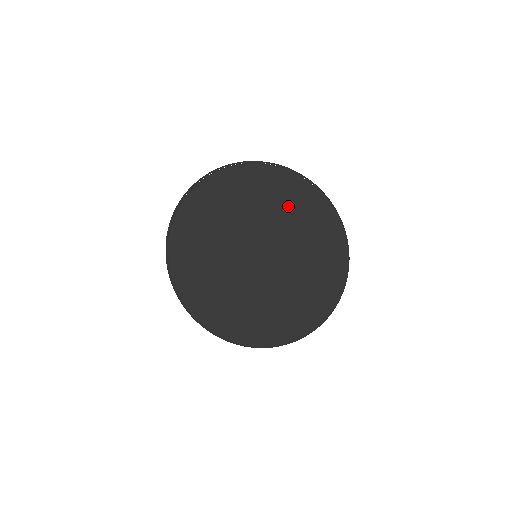
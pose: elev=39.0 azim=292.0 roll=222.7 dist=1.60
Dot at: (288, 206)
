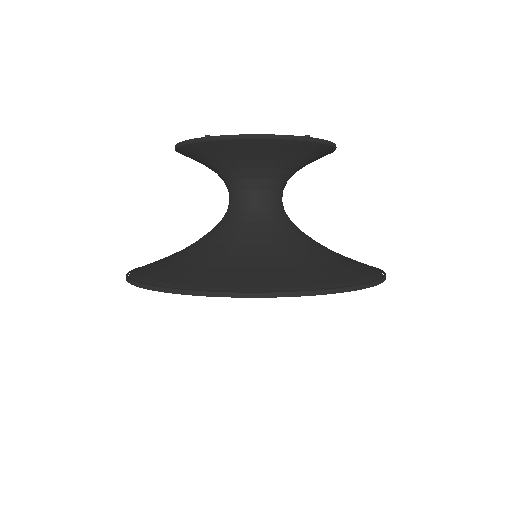
Dot at: occluded
